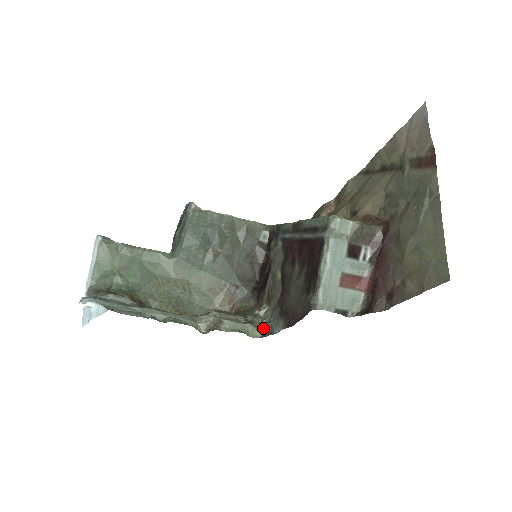
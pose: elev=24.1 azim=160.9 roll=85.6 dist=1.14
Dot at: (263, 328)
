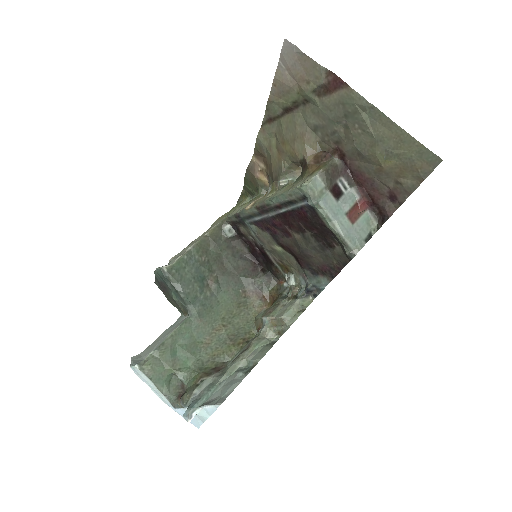
Dot at: (308, 292)
